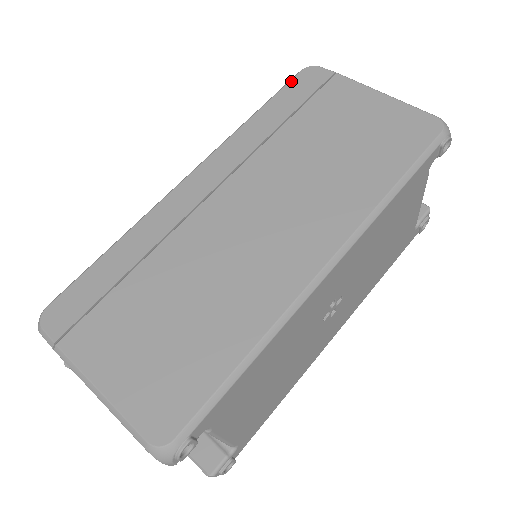
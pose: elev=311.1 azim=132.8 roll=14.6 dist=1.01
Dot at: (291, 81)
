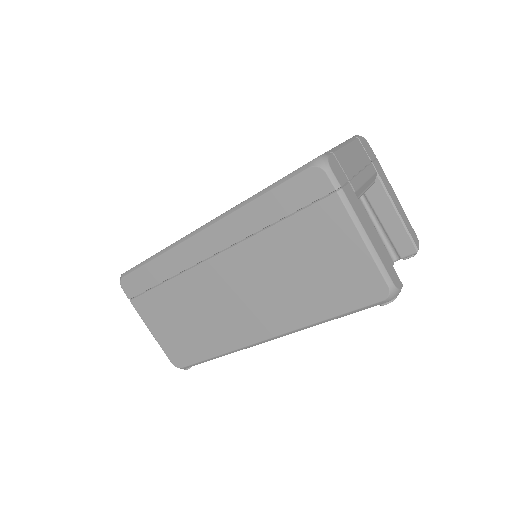
Dot at: (295, 178)
